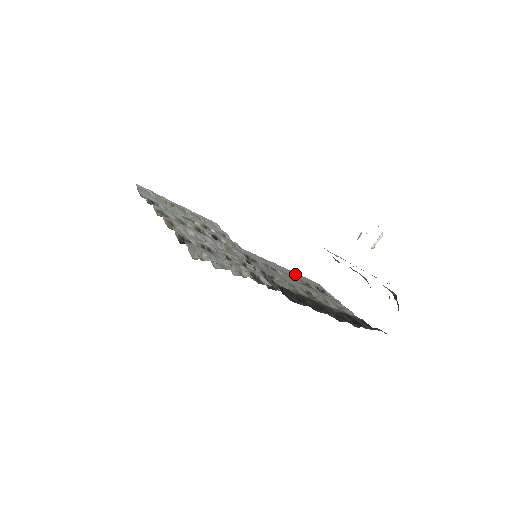
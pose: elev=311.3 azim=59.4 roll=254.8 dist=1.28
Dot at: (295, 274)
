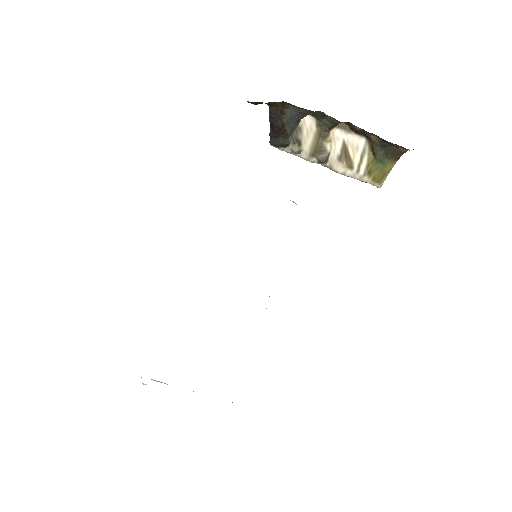
Dot at: occluded
